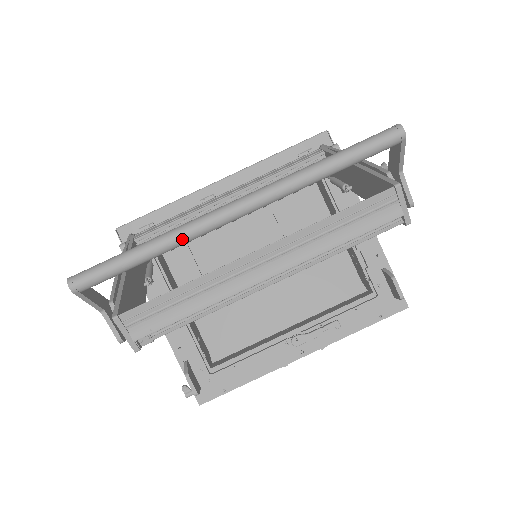
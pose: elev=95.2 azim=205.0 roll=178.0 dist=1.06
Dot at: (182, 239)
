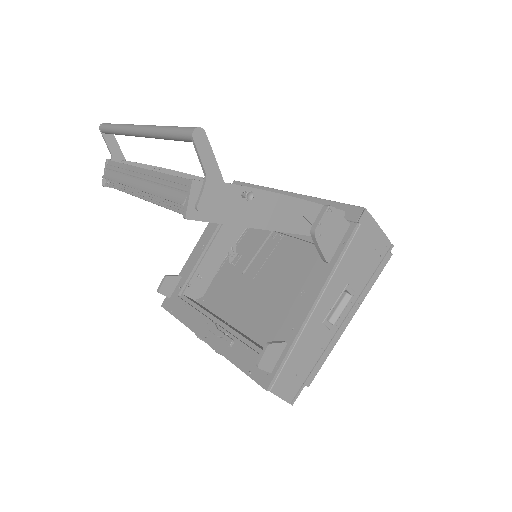
Dot at: (122, 129)
